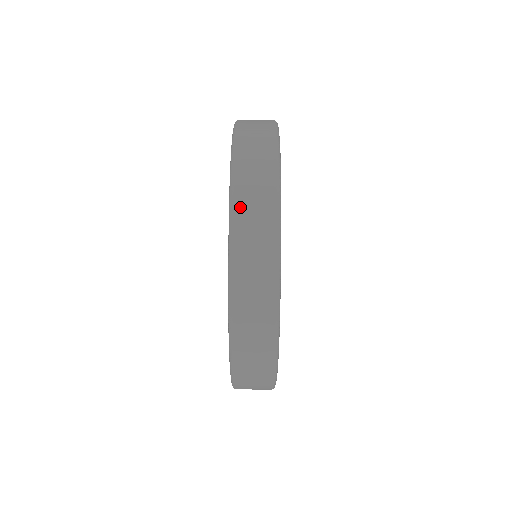
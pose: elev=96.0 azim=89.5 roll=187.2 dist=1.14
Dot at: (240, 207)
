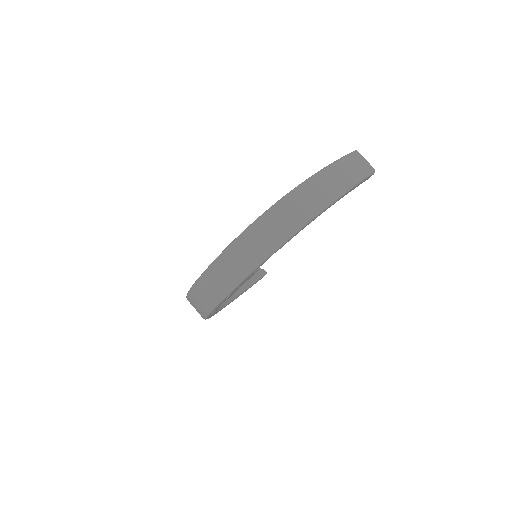
Dot at: (228, 256)
